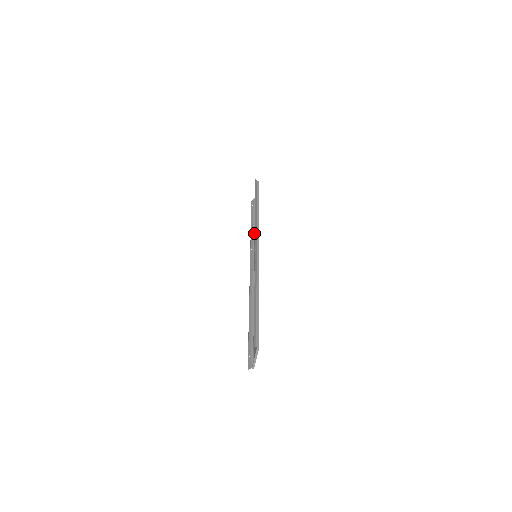
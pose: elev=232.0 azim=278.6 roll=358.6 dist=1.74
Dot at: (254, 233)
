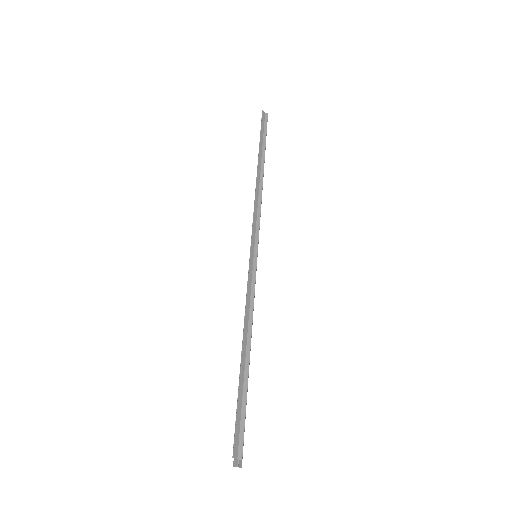
Dot at: occluded
